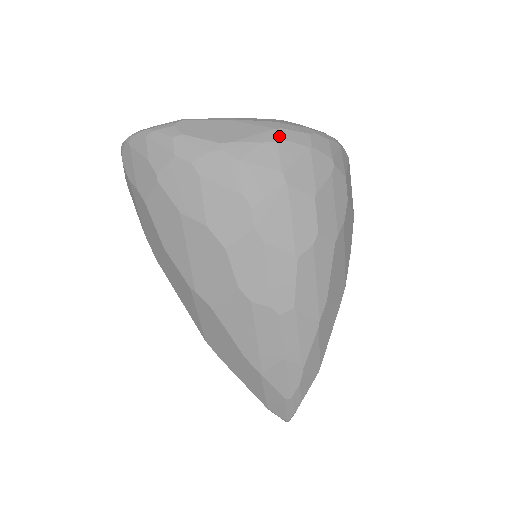
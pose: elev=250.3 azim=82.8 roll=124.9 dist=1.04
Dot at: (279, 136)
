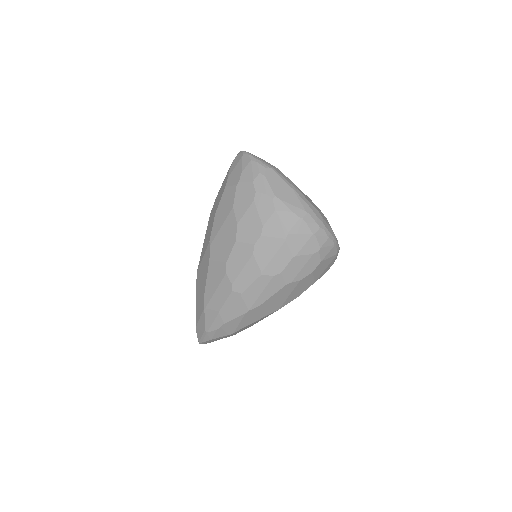
Dot at: (304, 216)
